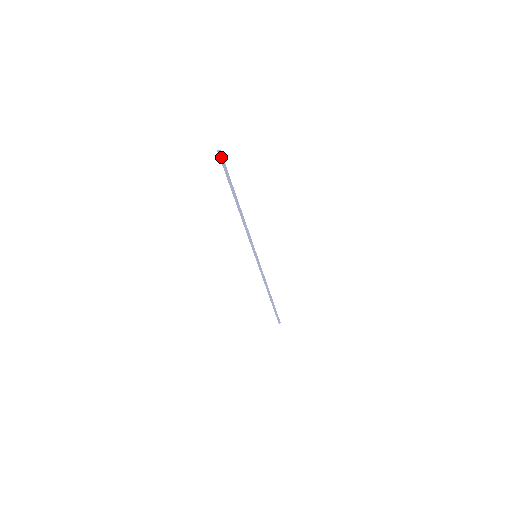
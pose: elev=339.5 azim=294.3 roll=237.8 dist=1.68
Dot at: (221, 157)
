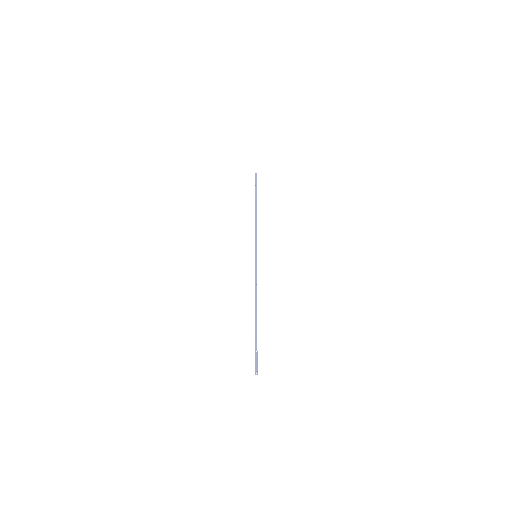
Dot at: (256, 177)
